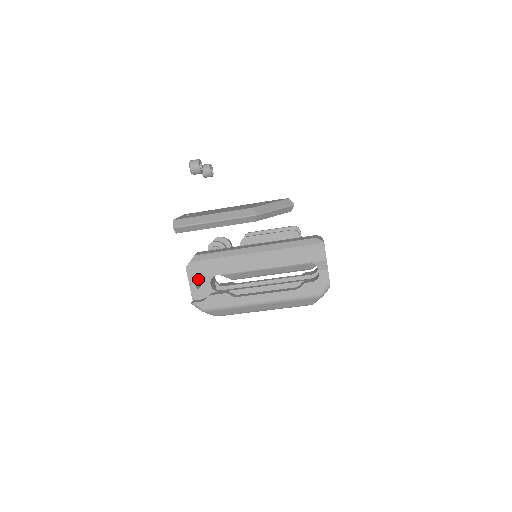
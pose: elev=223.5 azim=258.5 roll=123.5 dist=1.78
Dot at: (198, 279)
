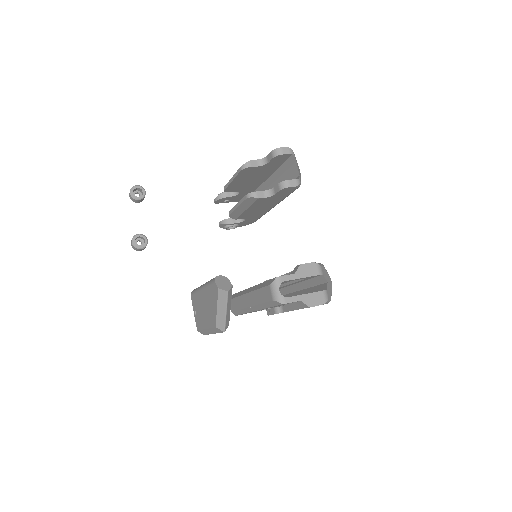
Dot at: occluded
